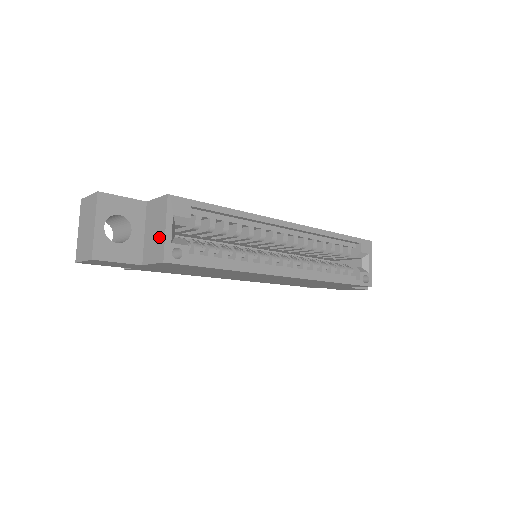
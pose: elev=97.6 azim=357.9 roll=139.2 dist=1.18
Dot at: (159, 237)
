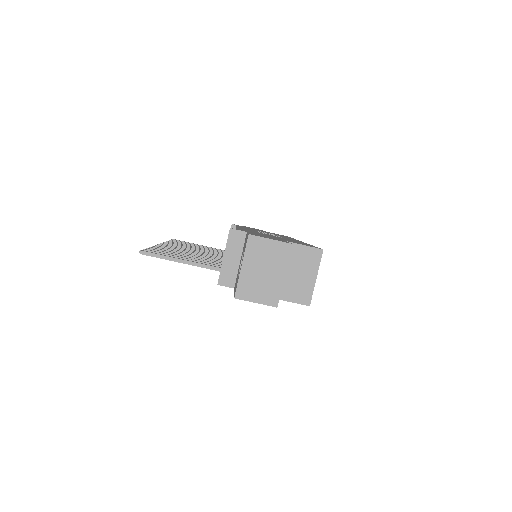
Dot at: (306, 283)
